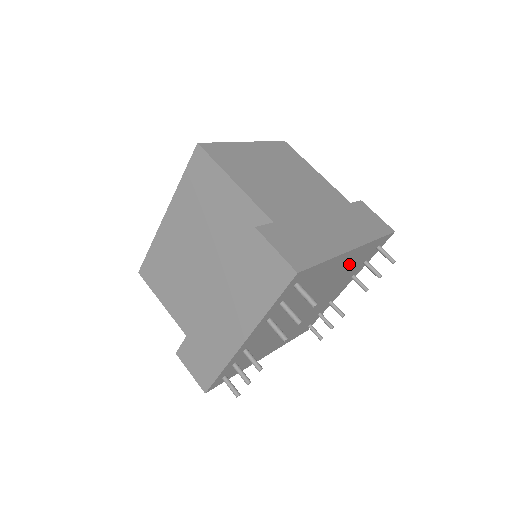
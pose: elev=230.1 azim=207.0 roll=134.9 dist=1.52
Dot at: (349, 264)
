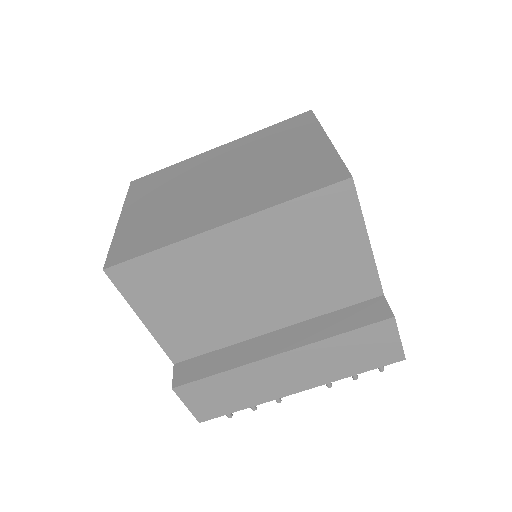
Dot at: occluded
